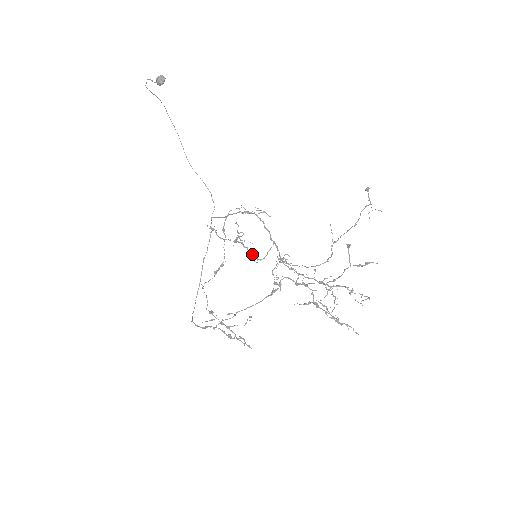
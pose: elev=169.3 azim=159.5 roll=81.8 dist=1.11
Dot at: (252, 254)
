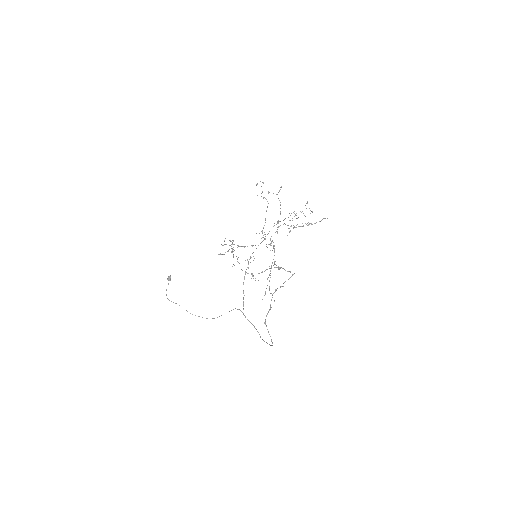
Dot at: occluded
